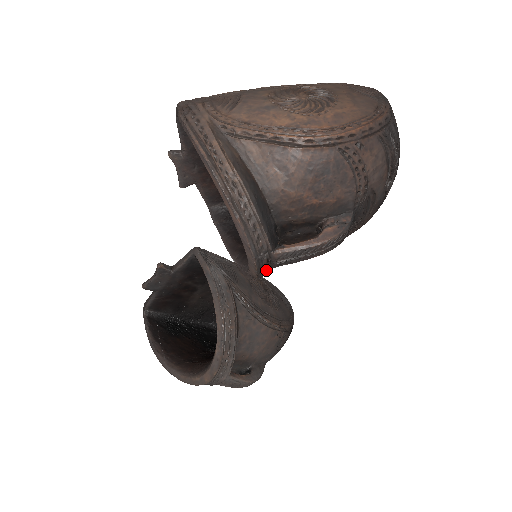
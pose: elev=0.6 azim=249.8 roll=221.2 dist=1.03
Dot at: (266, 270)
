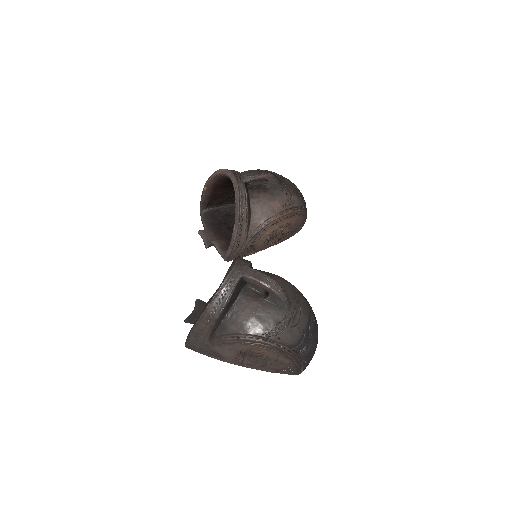
Dot at: (241, 181)
